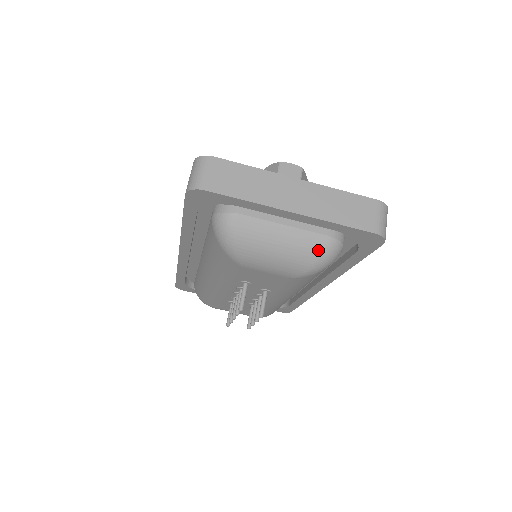
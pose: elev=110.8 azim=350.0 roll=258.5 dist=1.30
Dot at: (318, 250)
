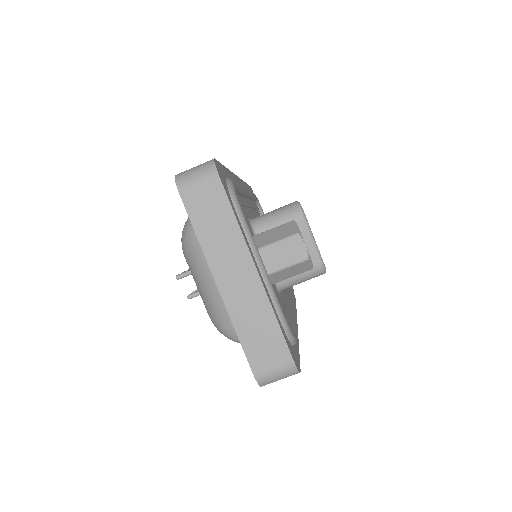
Dot at: (226, 324)
